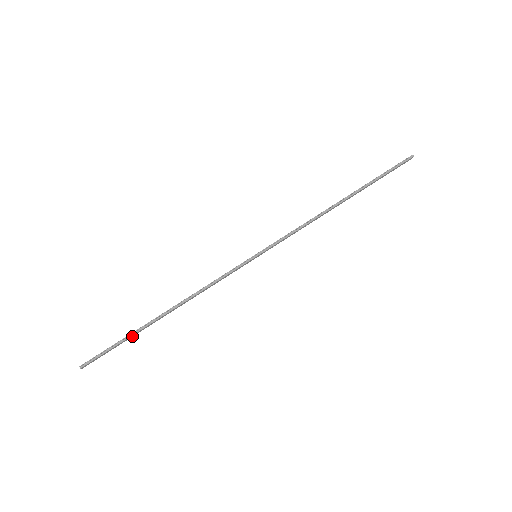
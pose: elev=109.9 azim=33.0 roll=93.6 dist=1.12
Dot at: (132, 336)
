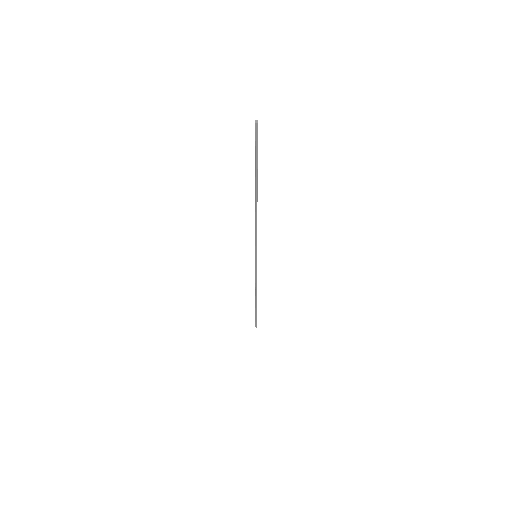
Dot at: (256, 310)
